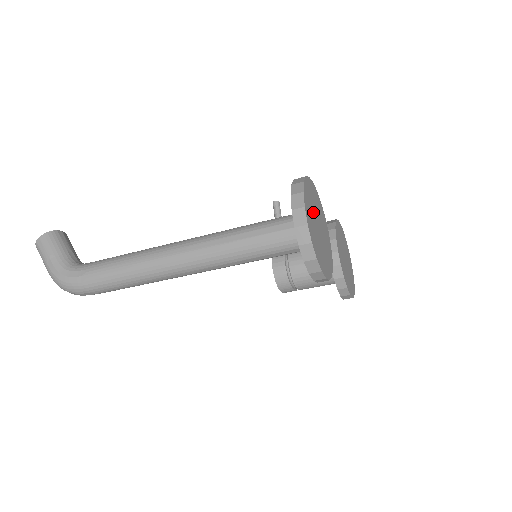
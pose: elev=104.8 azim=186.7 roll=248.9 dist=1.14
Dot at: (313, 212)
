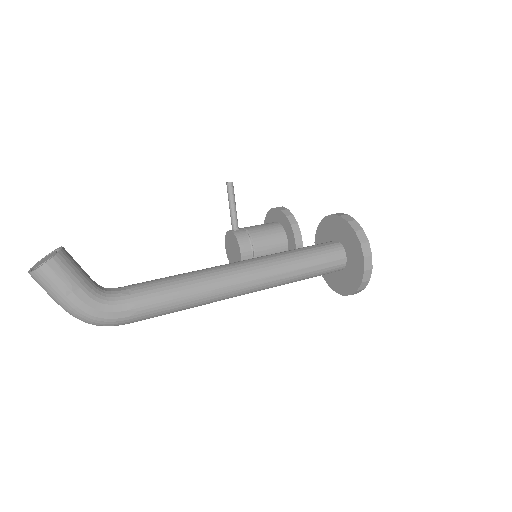
Dot at: occluded
